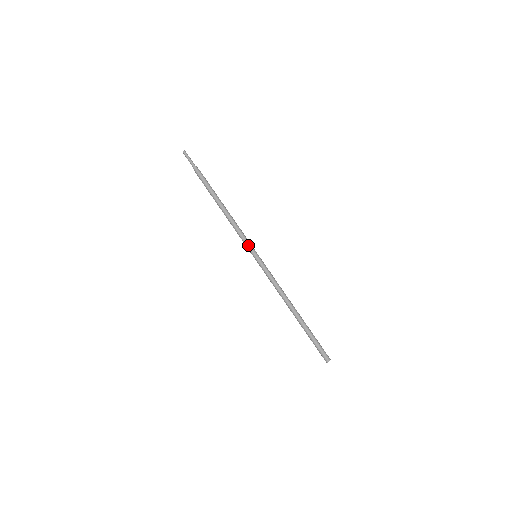
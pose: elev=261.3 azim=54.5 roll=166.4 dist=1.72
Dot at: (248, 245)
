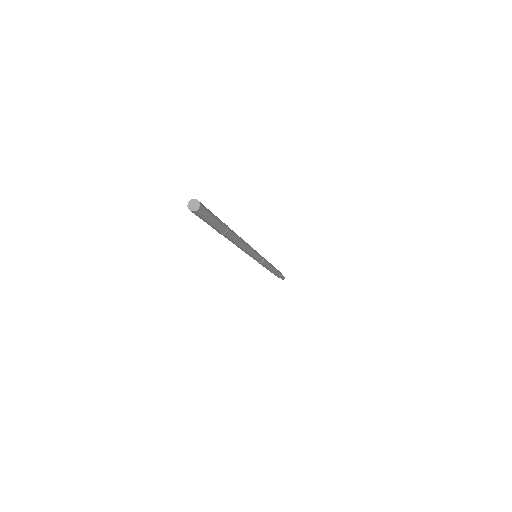
Dot at: occluded
